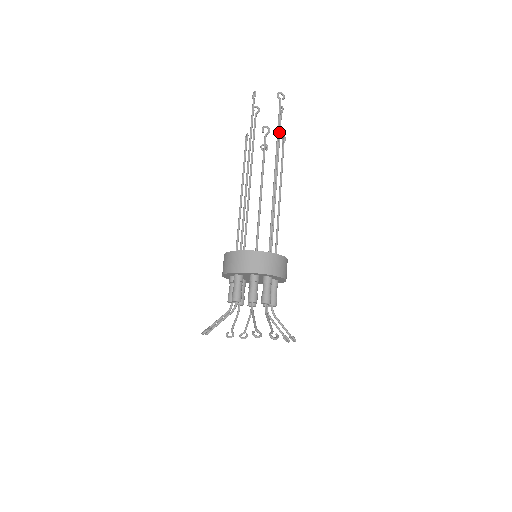
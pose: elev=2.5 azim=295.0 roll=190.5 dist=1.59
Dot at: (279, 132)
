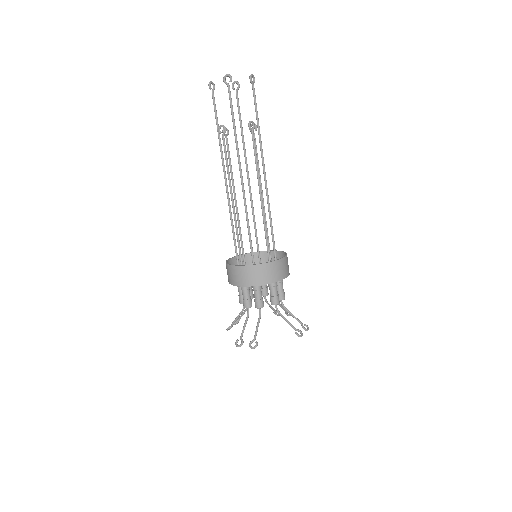
Dot at: (255, 109)
